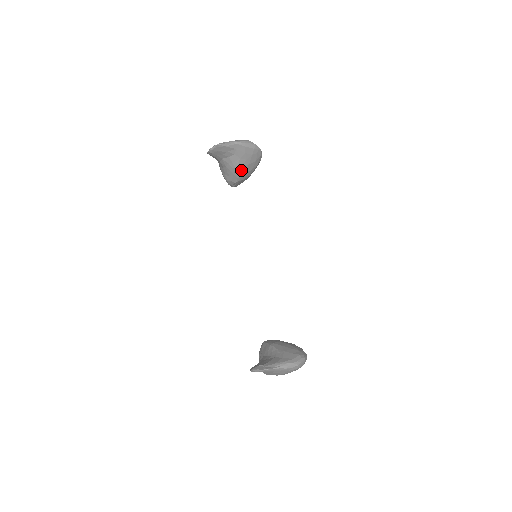
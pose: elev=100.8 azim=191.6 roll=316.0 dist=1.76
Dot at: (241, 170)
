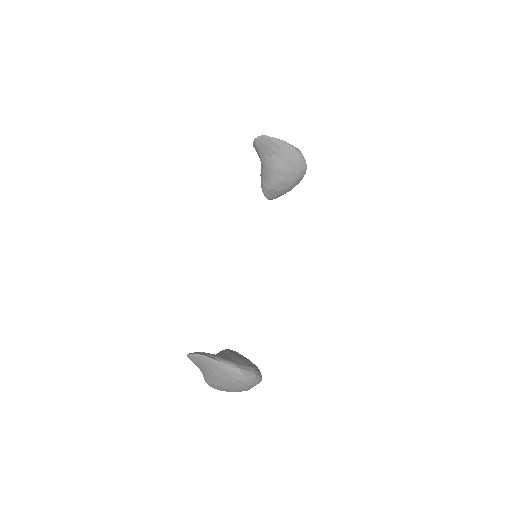
Dot at: (279, 176)
